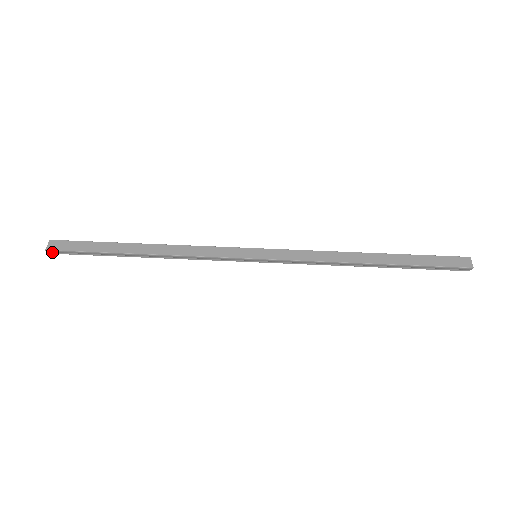
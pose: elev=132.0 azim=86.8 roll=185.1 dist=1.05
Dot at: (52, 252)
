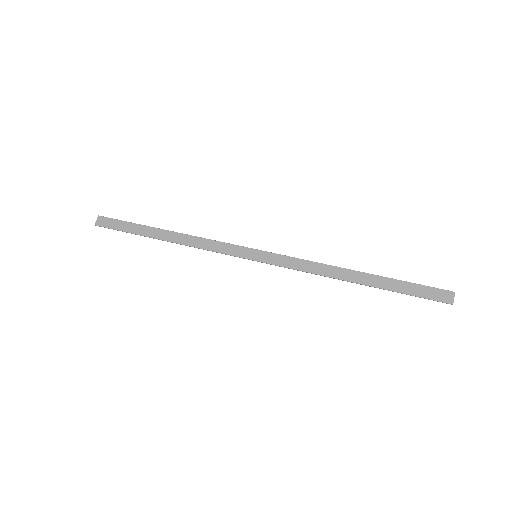
Dot at: occluded
